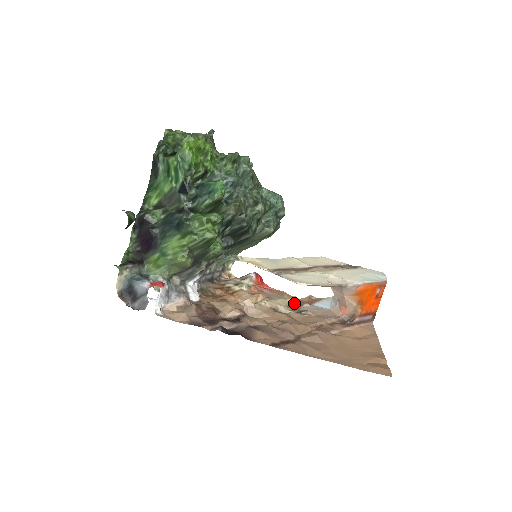
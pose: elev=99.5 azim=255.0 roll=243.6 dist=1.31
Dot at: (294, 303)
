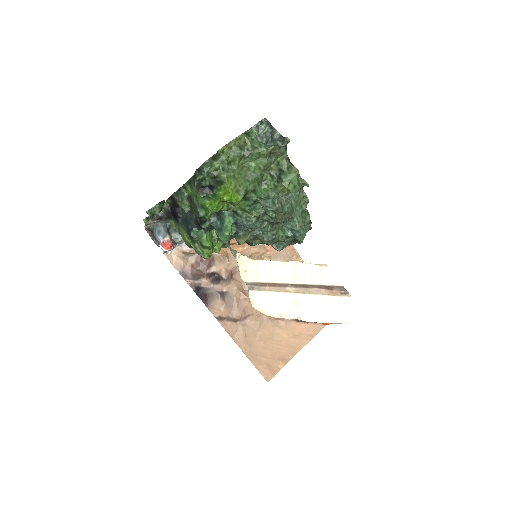
Dot at: occluded
